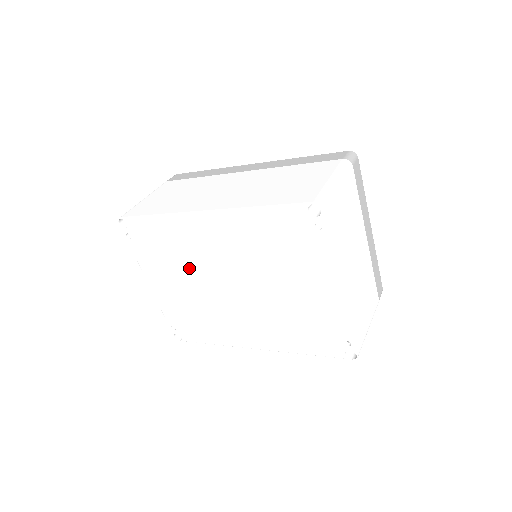
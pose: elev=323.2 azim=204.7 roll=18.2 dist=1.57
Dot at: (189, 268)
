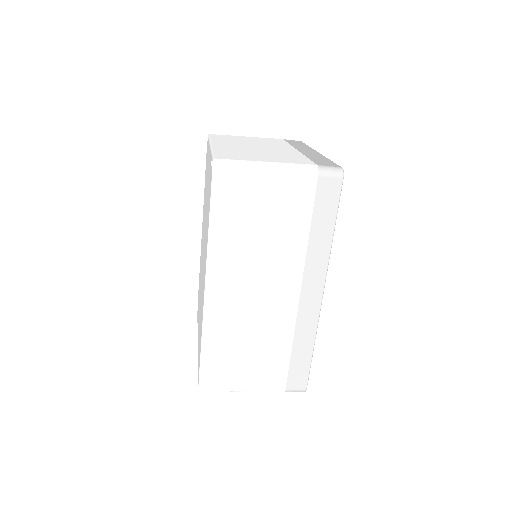
Dot at: occluded
